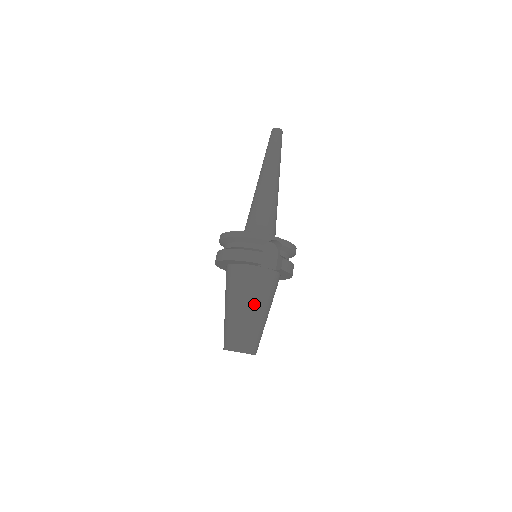
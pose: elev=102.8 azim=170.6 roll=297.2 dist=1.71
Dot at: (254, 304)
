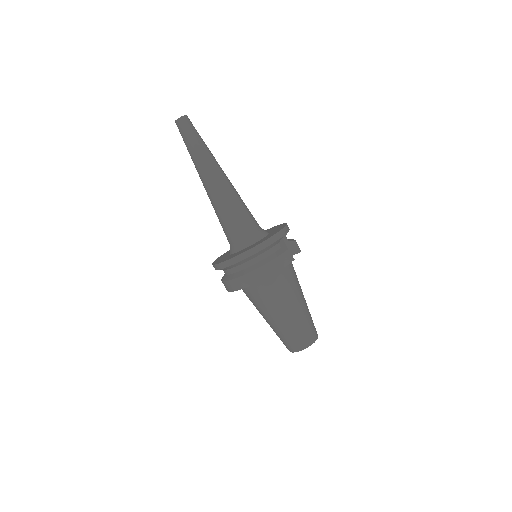
Dot at: (300, 297)
